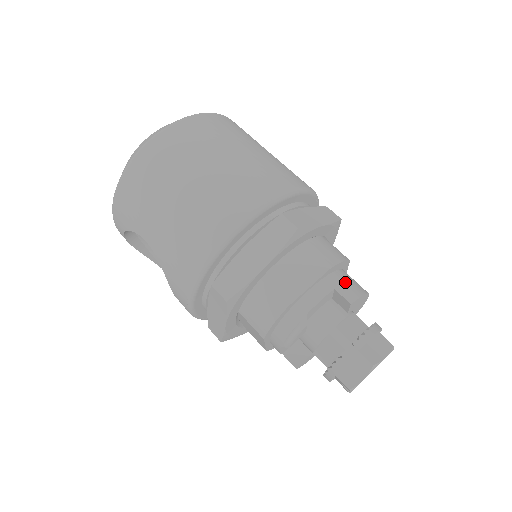
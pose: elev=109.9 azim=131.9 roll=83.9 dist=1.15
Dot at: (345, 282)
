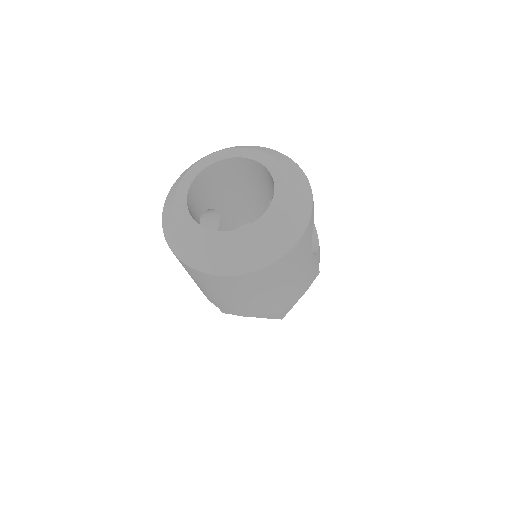
Dot at: occluded
